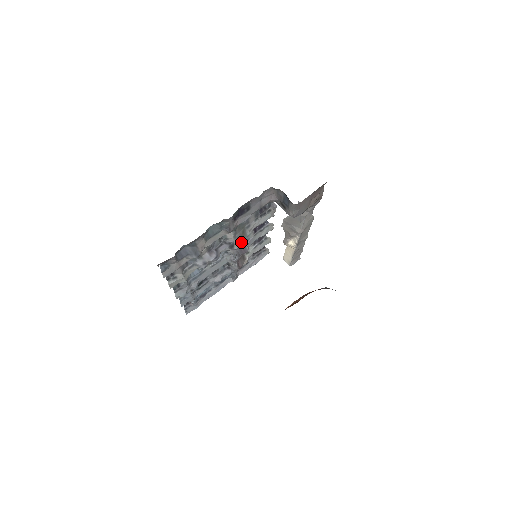
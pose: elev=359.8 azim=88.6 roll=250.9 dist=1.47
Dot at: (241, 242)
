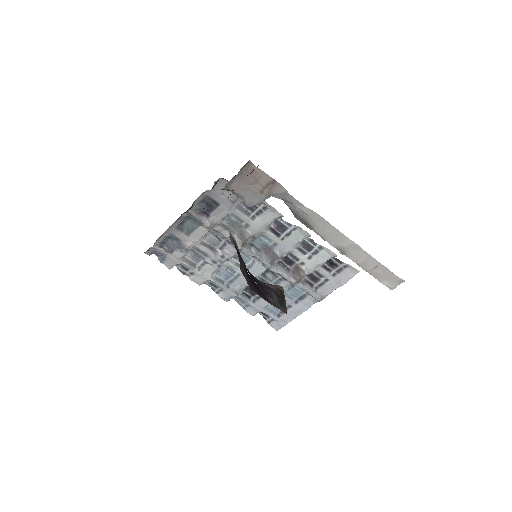
Dot at: (268, 246)
